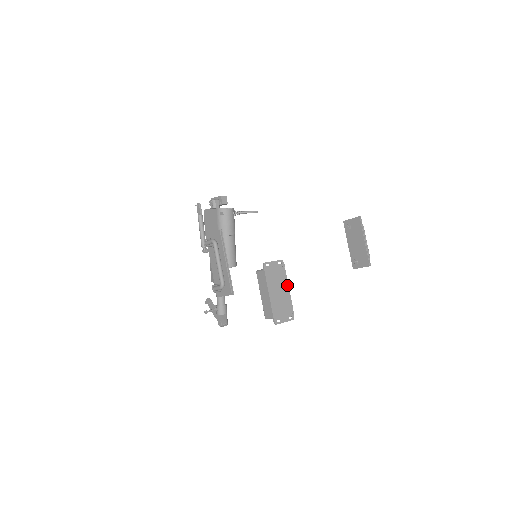
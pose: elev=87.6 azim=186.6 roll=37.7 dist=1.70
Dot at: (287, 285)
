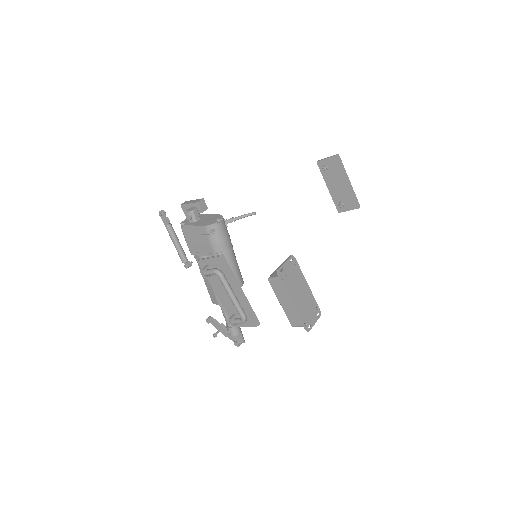
Dot at: (305, 281)
